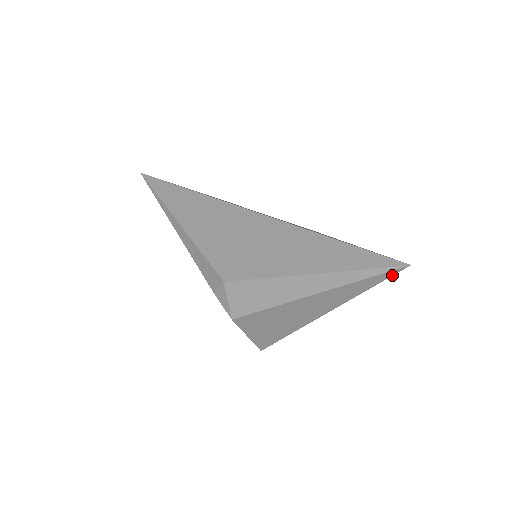
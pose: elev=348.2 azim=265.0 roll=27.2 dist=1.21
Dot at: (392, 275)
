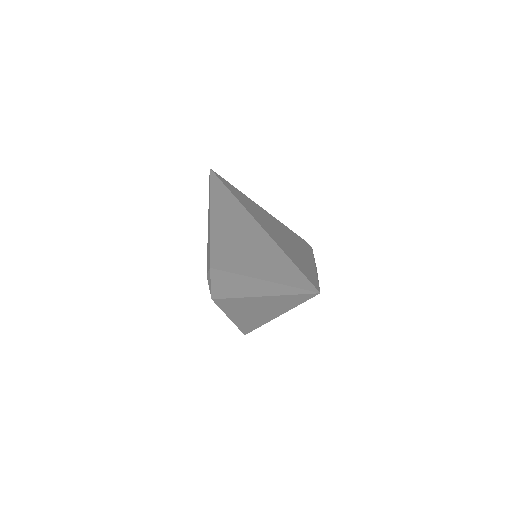
Dot at: (310, 298)
